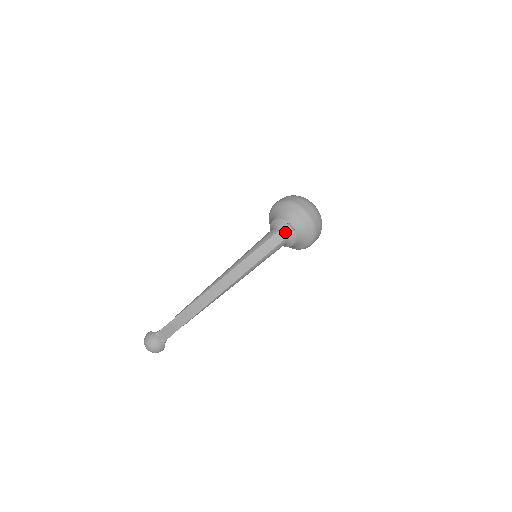
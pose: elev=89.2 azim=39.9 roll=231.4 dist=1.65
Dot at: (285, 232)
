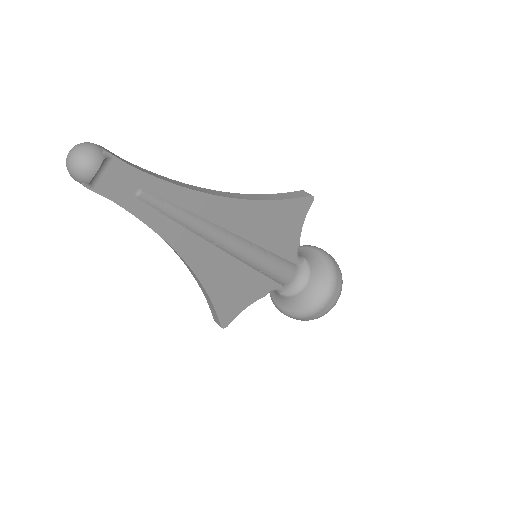
Dot at: (301, 194)
